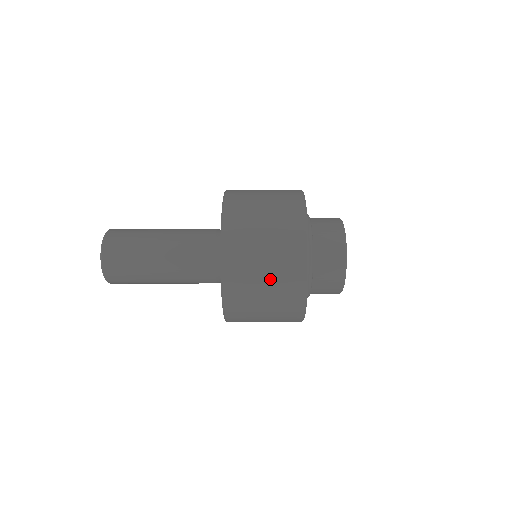
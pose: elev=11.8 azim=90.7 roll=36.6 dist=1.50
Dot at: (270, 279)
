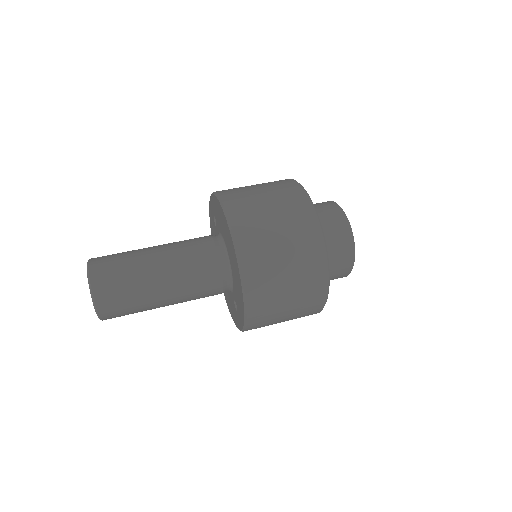
Dot at: (289, 319)
